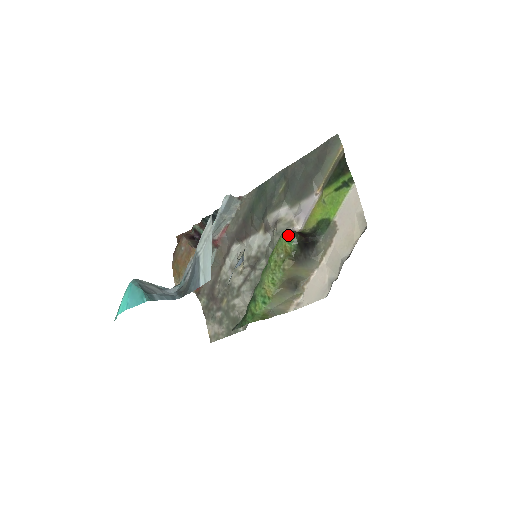
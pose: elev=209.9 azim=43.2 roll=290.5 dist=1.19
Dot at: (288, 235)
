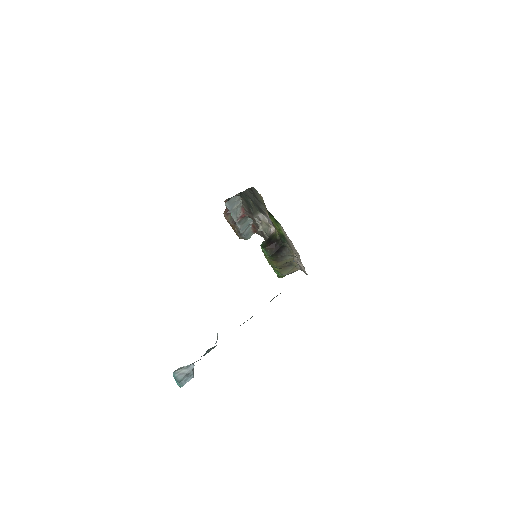
Dot at: (263, 251)
